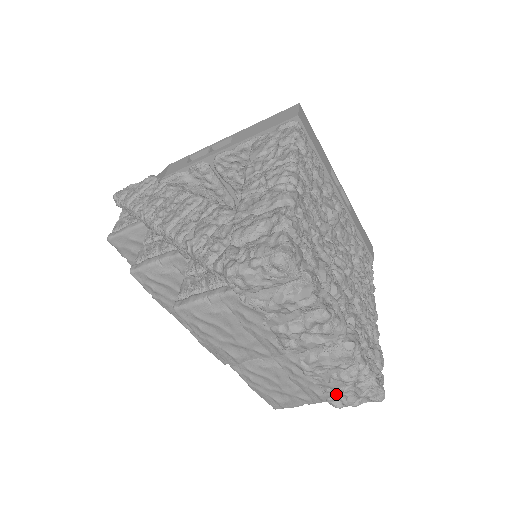
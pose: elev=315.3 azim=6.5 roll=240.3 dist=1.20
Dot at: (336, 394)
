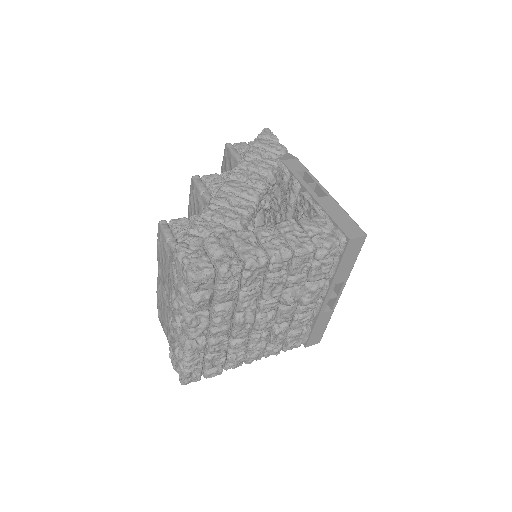
Dot at: (173, 351)
